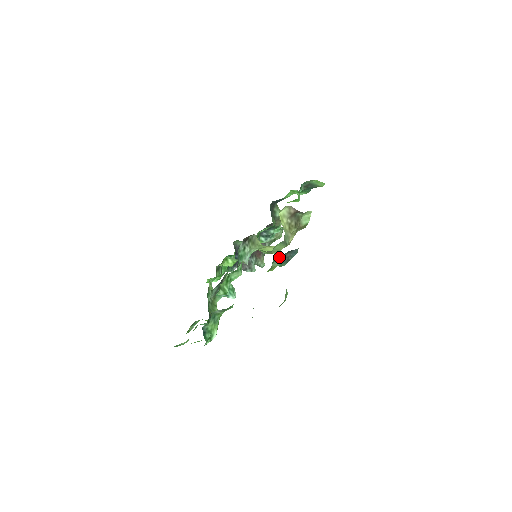
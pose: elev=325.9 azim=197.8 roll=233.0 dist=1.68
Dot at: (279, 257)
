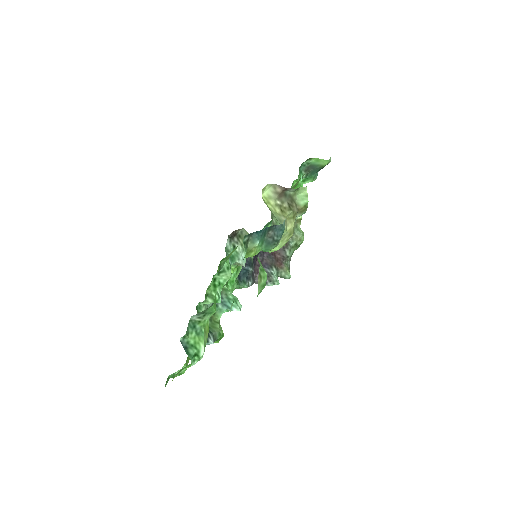
Dot at: (253, 235)
